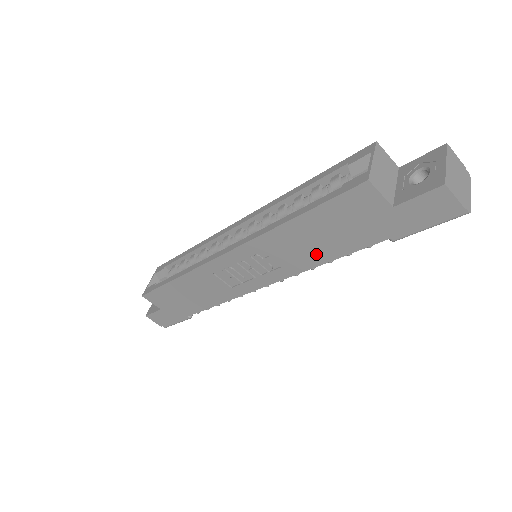
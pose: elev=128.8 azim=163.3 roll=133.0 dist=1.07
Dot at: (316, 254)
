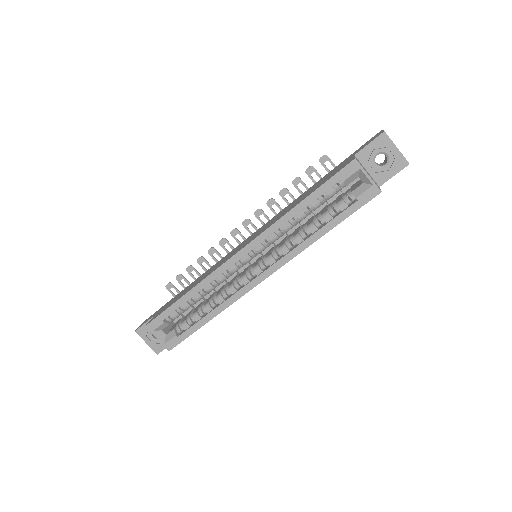
Dot at: occluded
